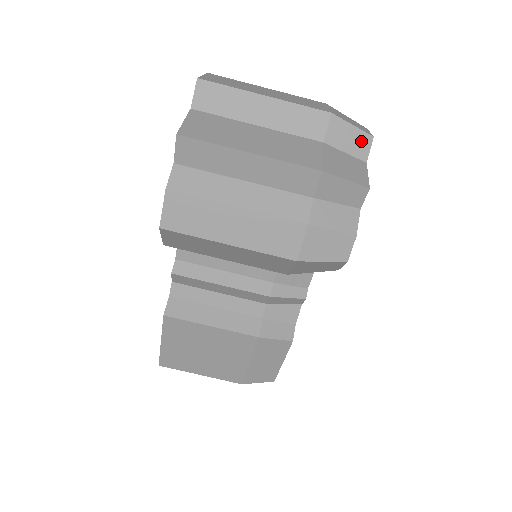
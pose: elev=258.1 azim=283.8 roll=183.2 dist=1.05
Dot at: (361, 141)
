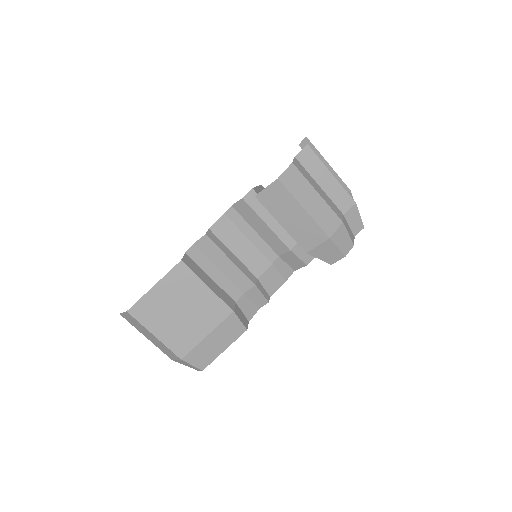
Dot at: occluded
